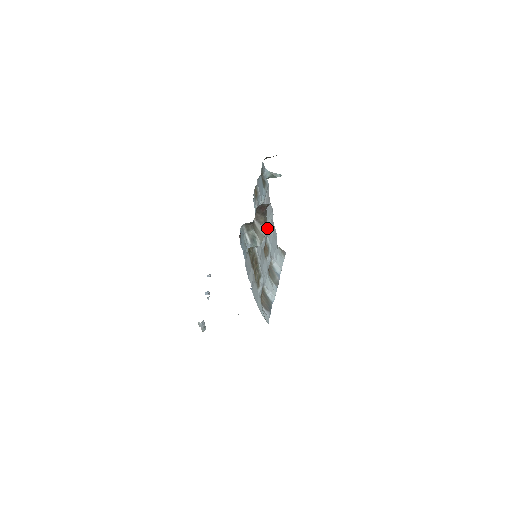
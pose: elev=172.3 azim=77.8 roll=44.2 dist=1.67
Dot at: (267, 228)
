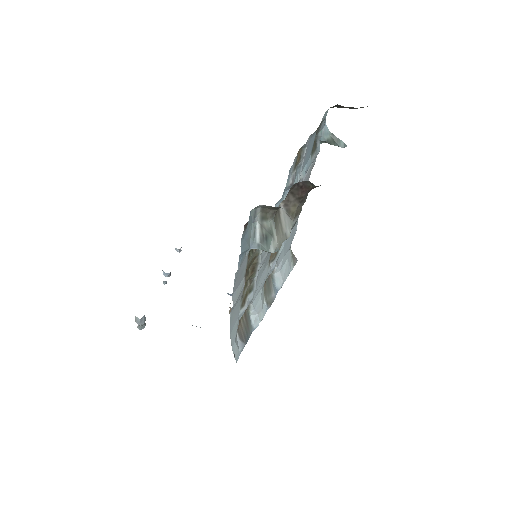
Dot at: occluded
